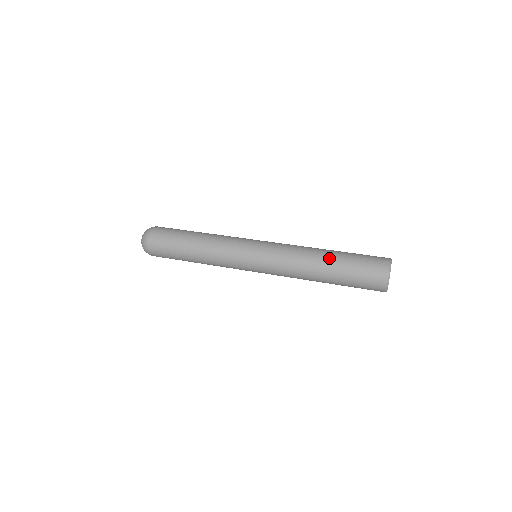
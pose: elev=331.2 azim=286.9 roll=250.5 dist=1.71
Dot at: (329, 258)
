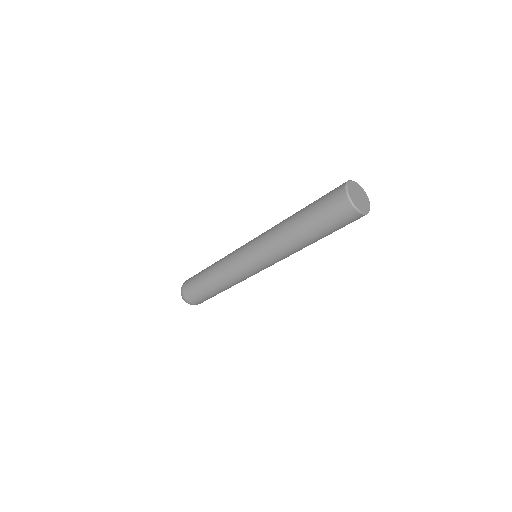
Dot at: (299, 211)
